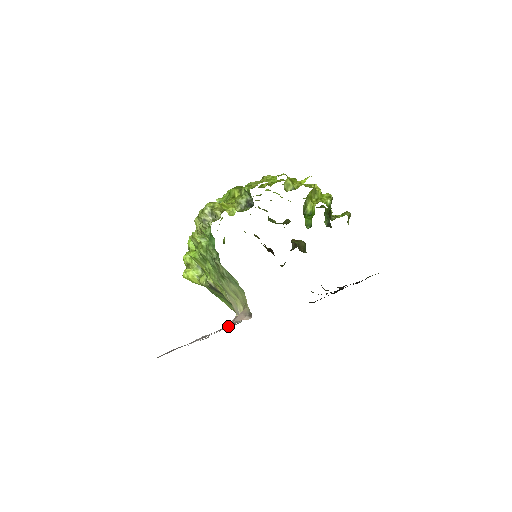
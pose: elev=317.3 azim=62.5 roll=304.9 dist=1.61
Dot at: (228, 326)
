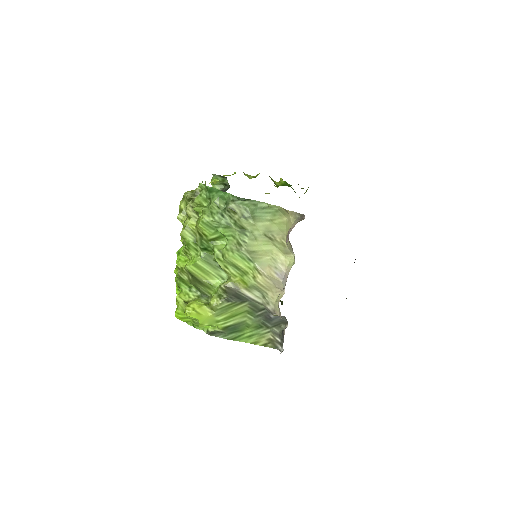
Dot at: occluded
